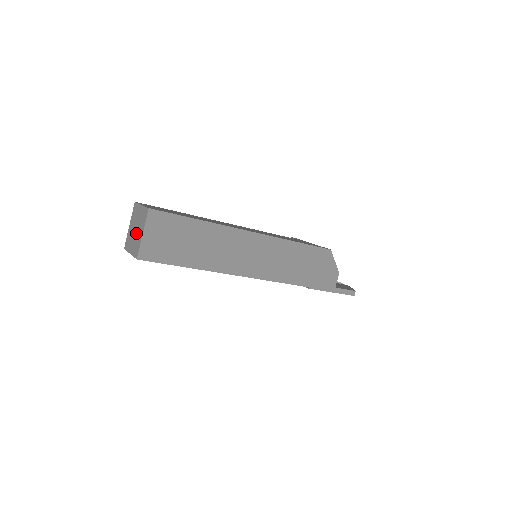
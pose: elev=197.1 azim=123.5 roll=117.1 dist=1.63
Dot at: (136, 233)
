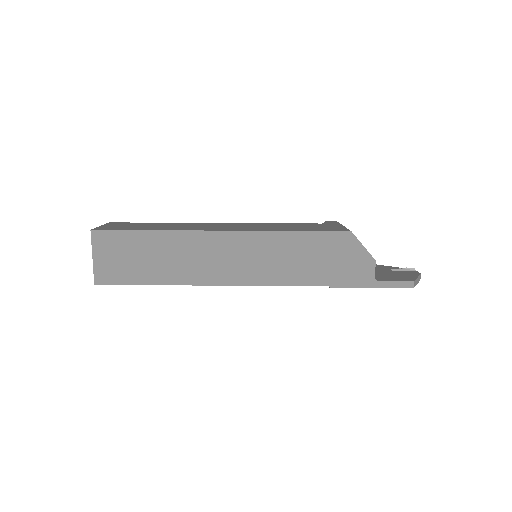
Dot at: occluded
